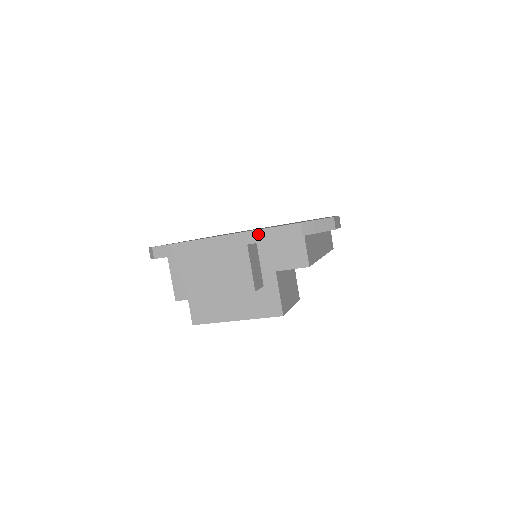
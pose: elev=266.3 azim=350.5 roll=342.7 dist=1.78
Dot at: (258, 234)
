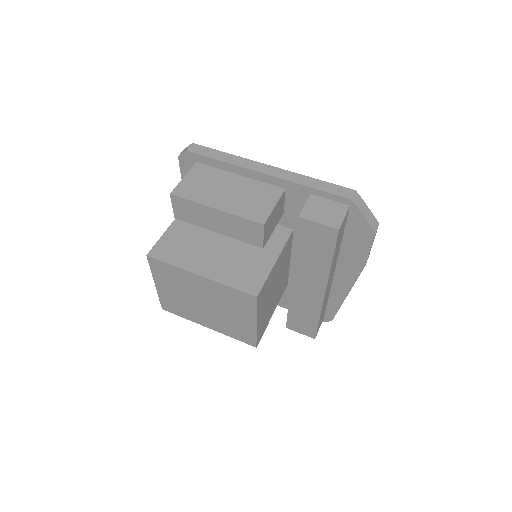
Dot at: (307, 179)
